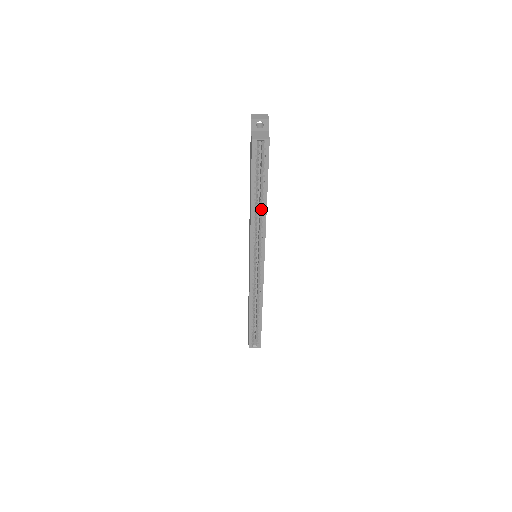
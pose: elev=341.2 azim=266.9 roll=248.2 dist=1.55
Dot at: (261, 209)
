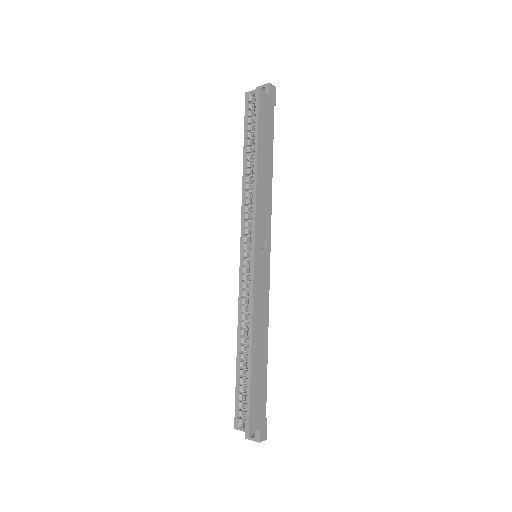
Dot at: (252, 173)
